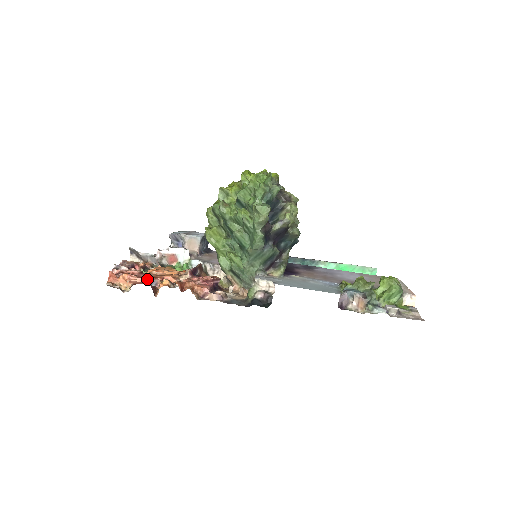
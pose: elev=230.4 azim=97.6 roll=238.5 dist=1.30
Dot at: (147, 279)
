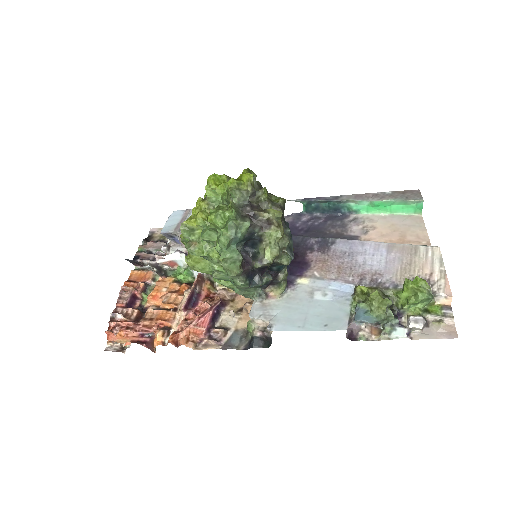
Dot at: (142, 332)
